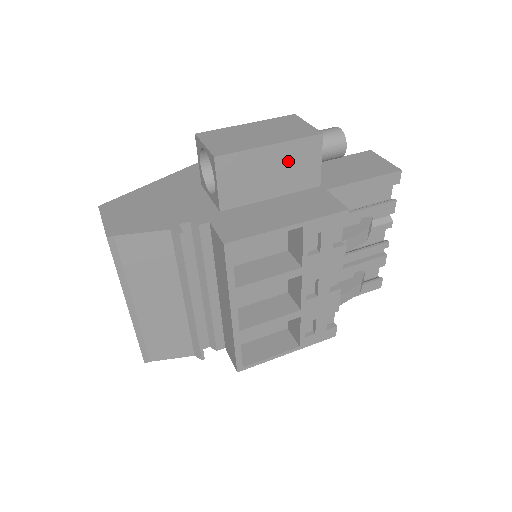
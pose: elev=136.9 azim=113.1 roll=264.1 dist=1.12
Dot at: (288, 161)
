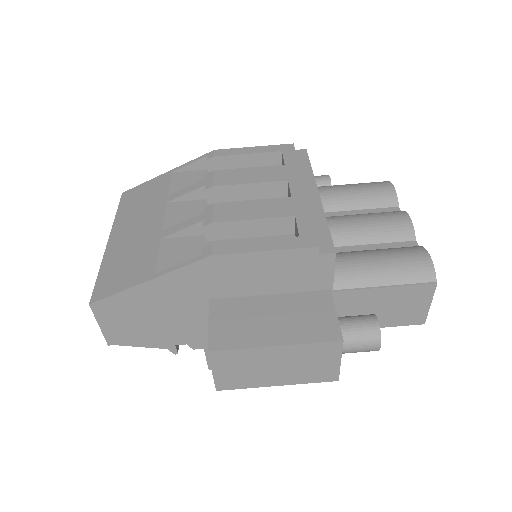
Dot at: occluded
